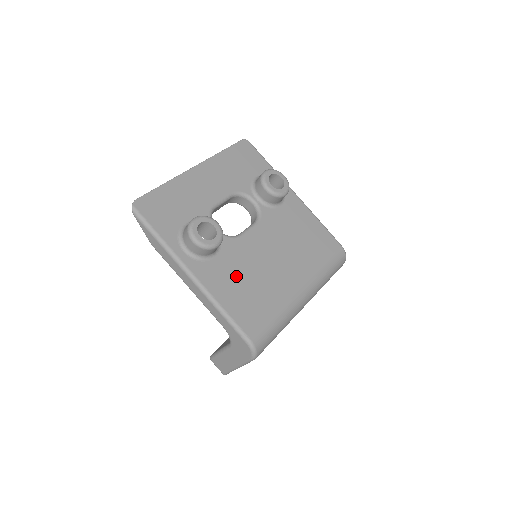
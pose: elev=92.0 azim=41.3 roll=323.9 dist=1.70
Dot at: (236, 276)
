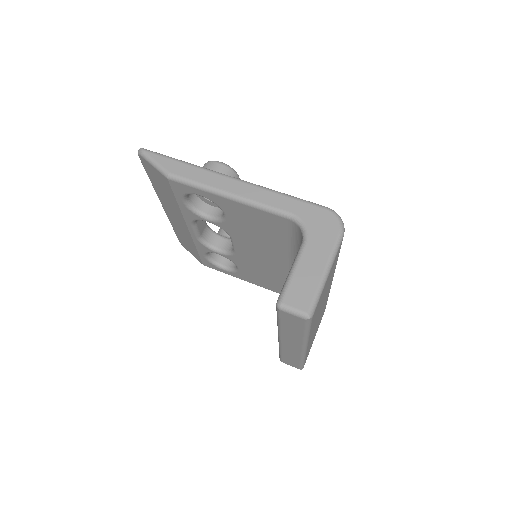
Dot at: occluded
